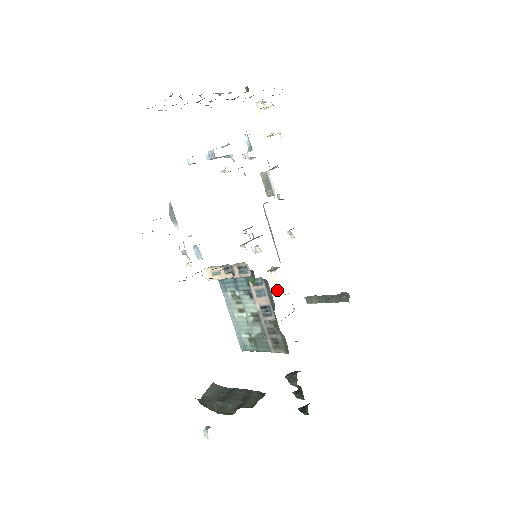
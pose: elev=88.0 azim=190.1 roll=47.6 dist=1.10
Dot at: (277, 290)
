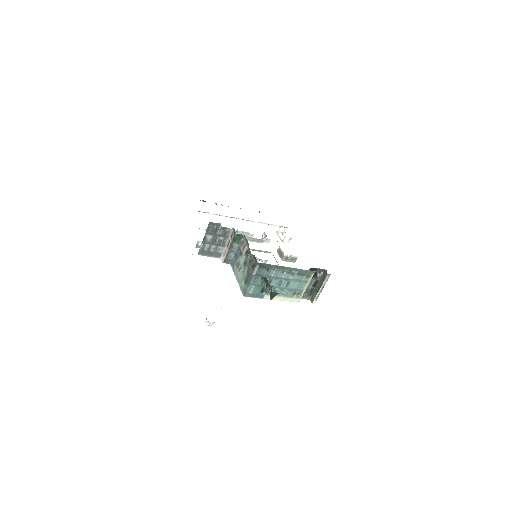
Dot at: occluded
